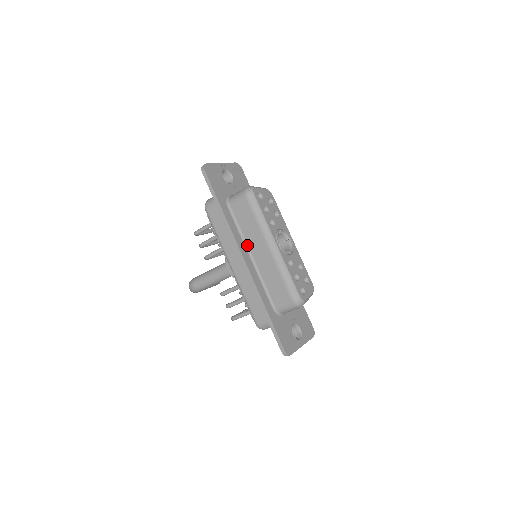
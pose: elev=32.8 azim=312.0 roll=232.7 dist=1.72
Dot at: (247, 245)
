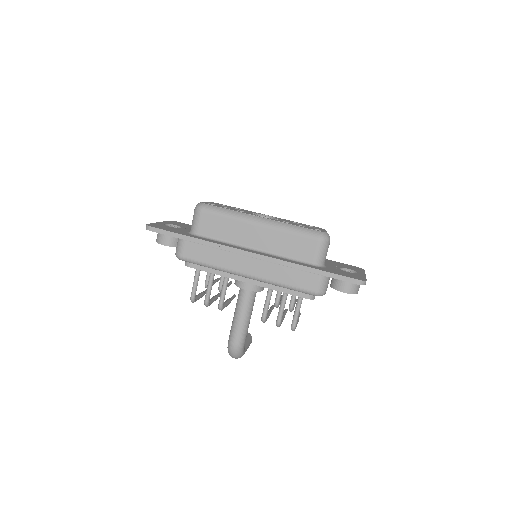
Dot at: (241, 245)
